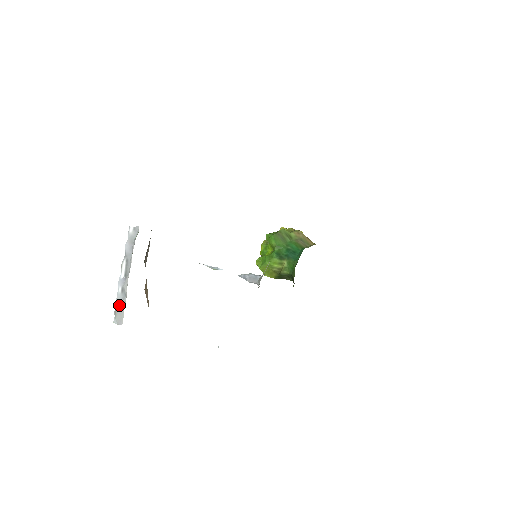
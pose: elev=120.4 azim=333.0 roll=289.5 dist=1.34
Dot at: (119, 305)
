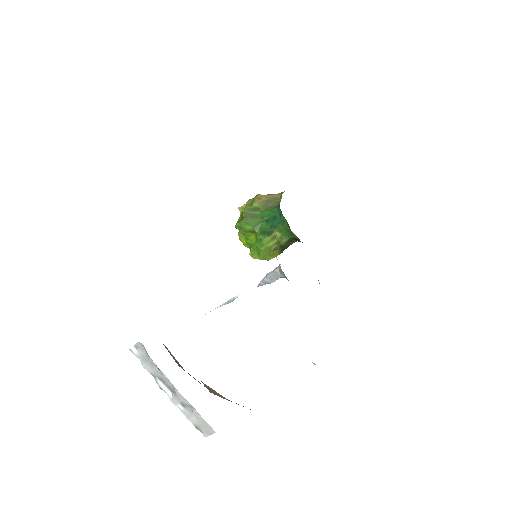
Dot at: (194, 420)
